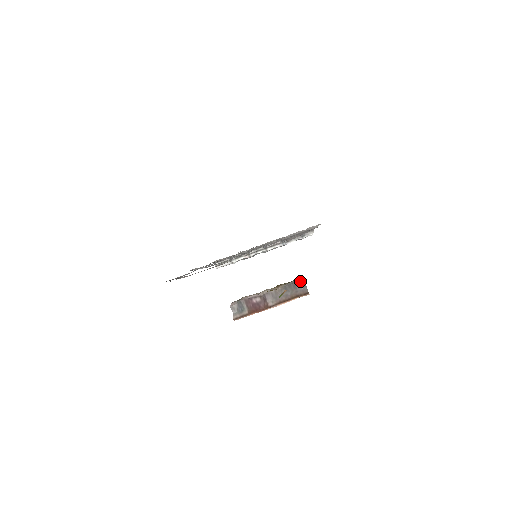
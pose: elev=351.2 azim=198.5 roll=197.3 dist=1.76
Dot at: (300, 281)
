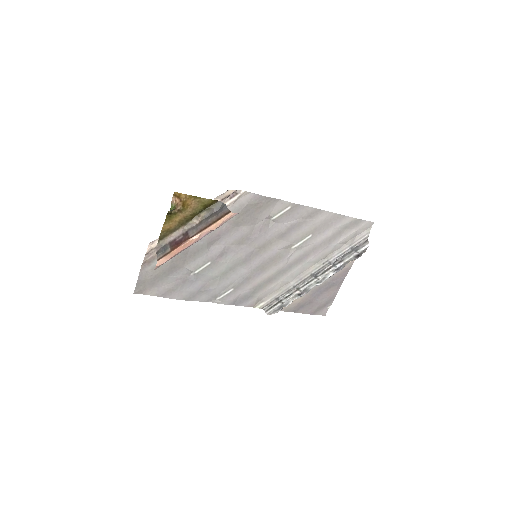
Dot at: (221, 207)
